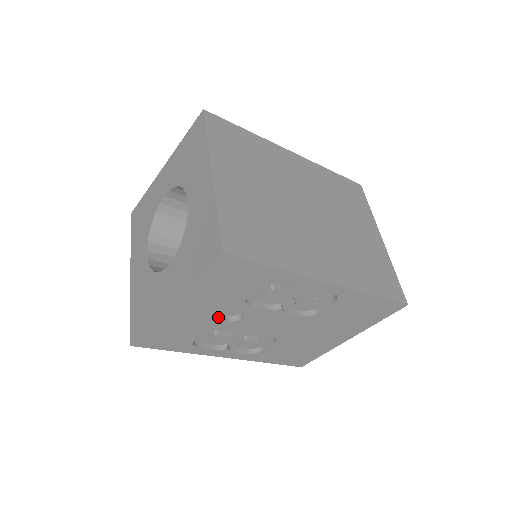
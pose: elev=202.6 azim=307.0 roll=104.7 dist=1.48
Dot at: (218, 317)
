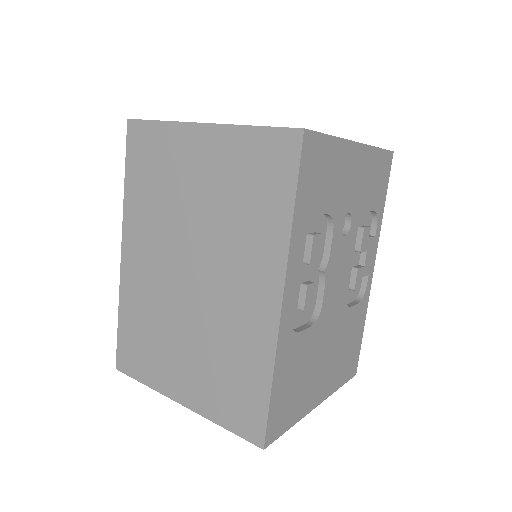
Dot at: (345, 208)
